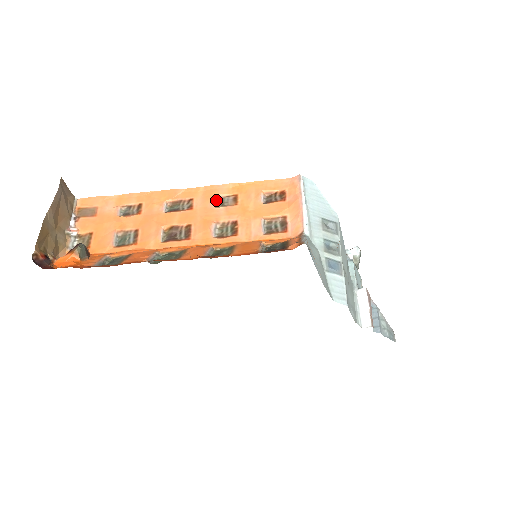
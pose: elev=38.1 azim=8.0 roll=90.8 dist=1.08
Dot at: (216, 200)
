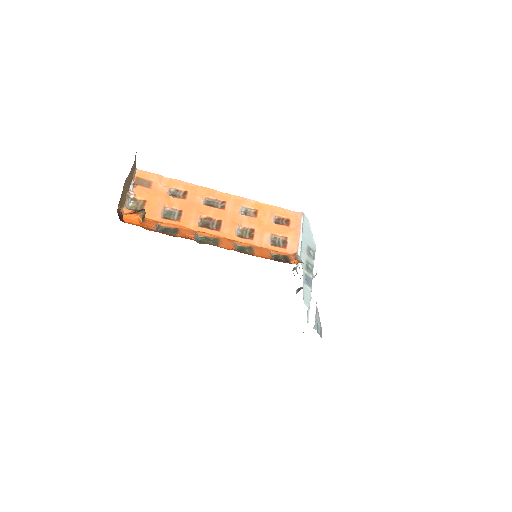
Dot at: (242, 208)
